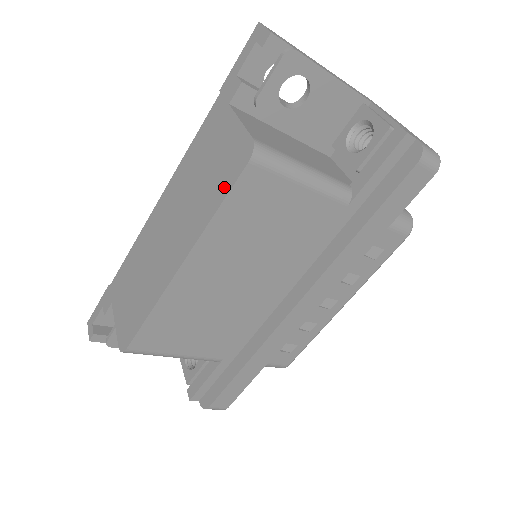
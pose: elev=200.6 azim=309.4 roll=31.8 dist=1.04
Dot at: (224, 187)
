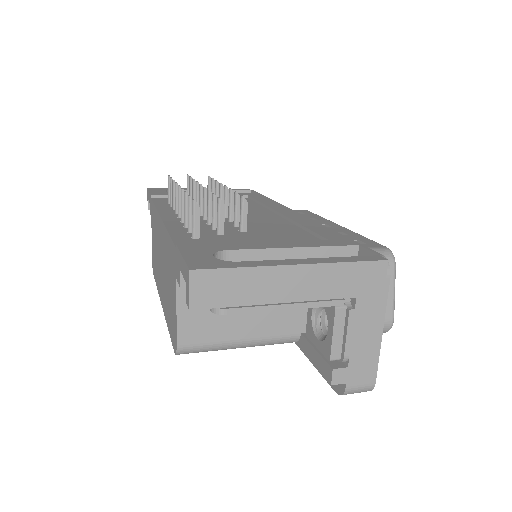
Dot at: (170, 329)
